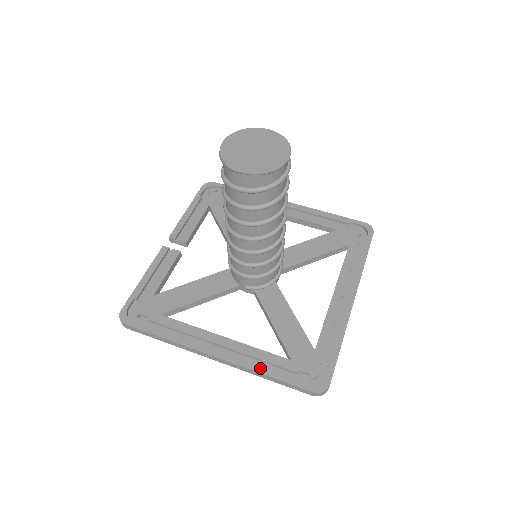
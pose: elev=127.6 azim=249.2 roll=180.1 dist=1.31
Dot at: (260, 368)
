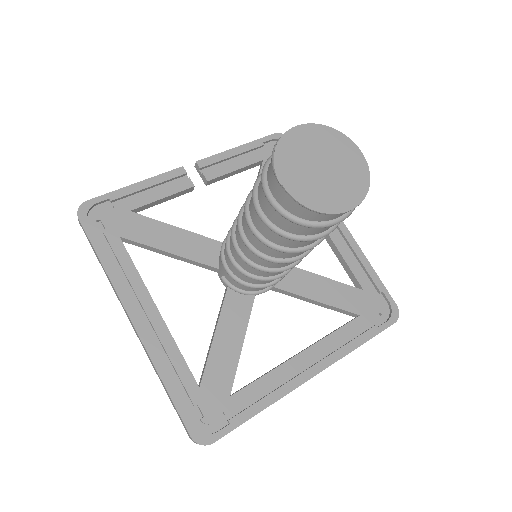
Dot at: (163, 370)
